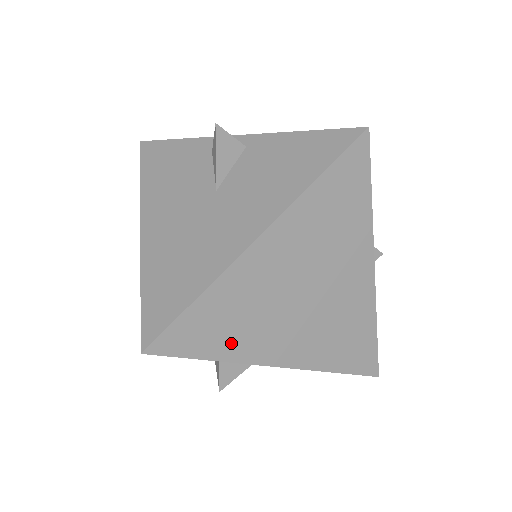
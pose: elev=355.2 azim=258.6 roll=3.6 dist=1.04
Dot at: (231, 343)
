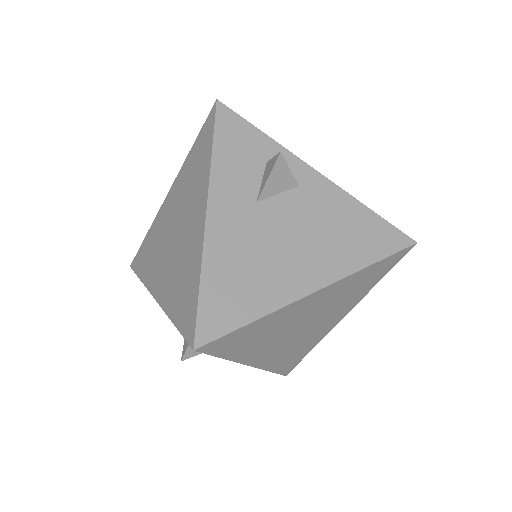
Dot at: occluded
